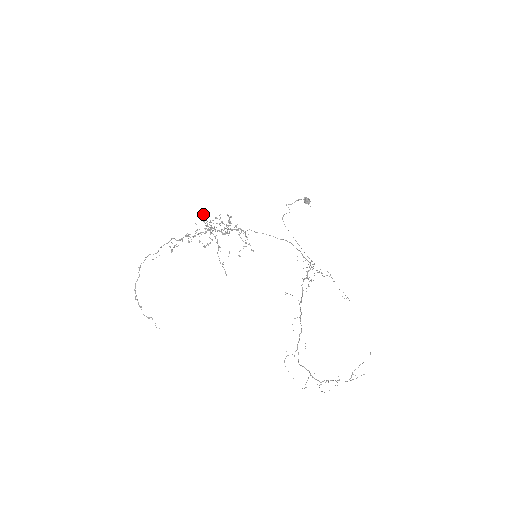
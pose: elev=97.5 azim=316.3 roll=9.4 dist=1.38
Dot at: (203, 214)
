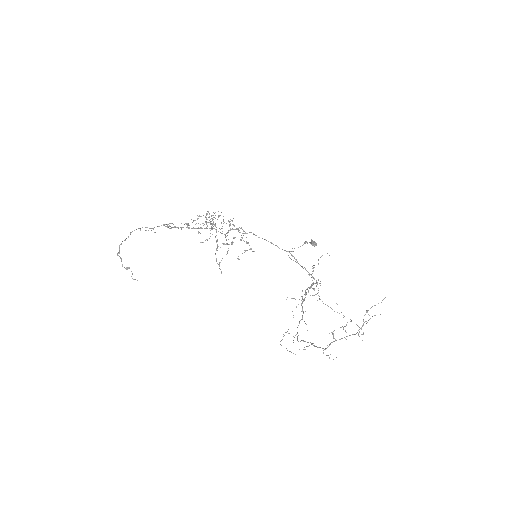
Dot at: (206, 213)
